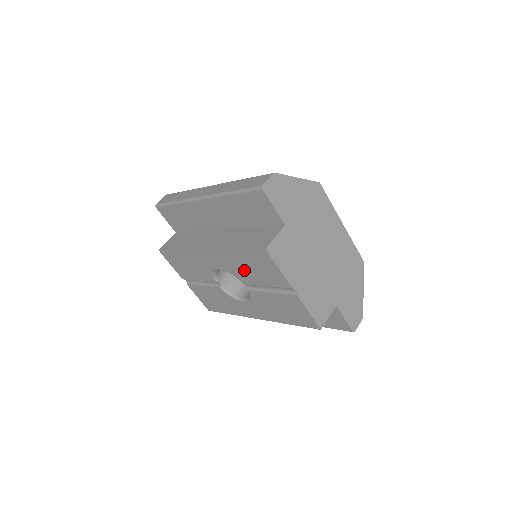
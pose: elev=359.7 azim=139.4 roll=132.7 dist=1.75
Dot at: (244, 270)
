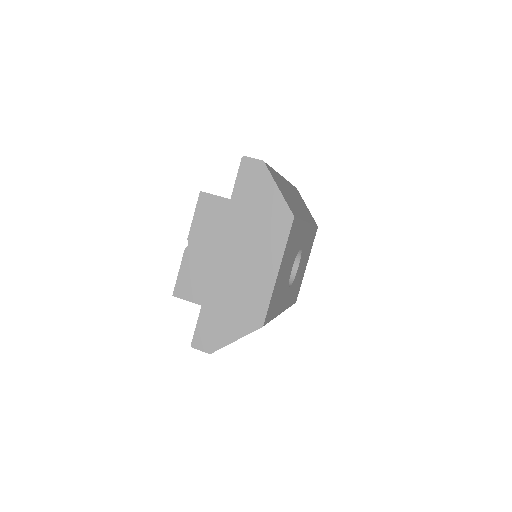
Dot at: occluded
